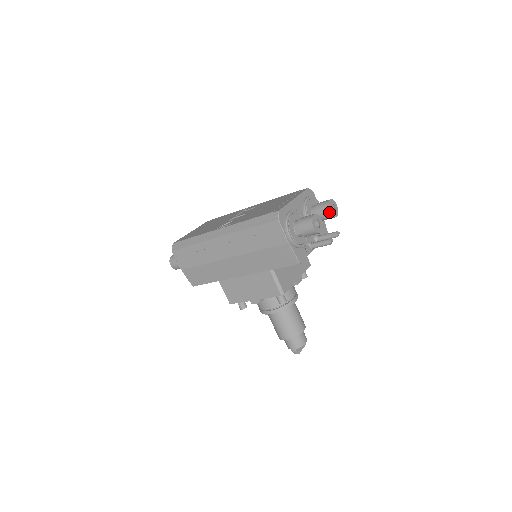
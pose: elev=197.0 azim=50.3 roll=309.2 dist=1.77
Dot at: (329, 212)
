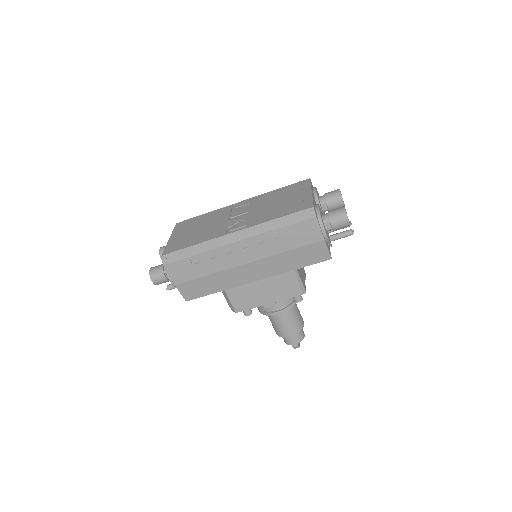
Dot at: (342, 202)
